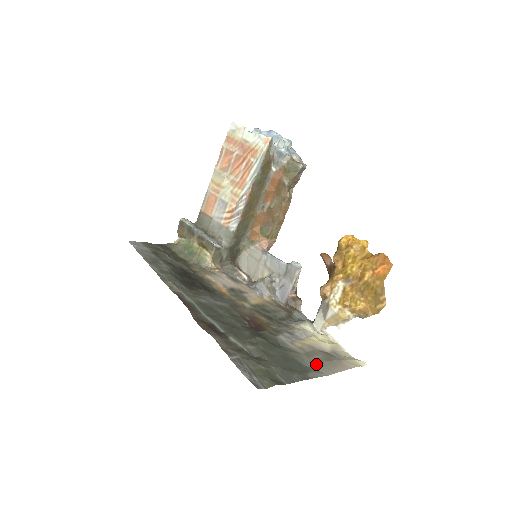
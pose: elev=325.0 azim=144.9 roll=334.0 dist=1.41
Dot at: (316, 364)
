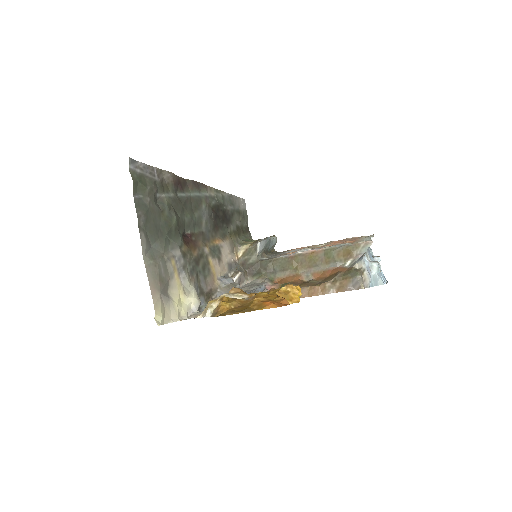
Dot at: (154, 257)
